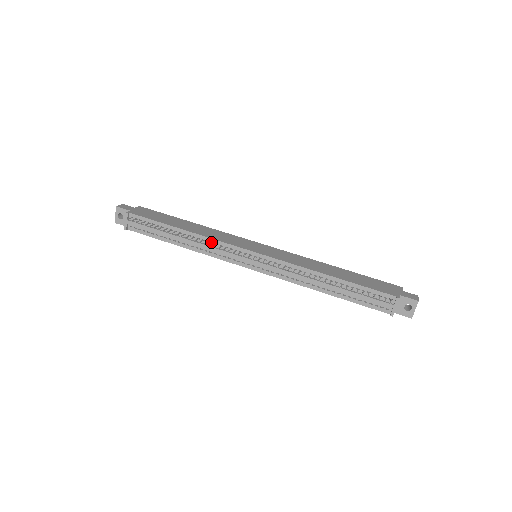
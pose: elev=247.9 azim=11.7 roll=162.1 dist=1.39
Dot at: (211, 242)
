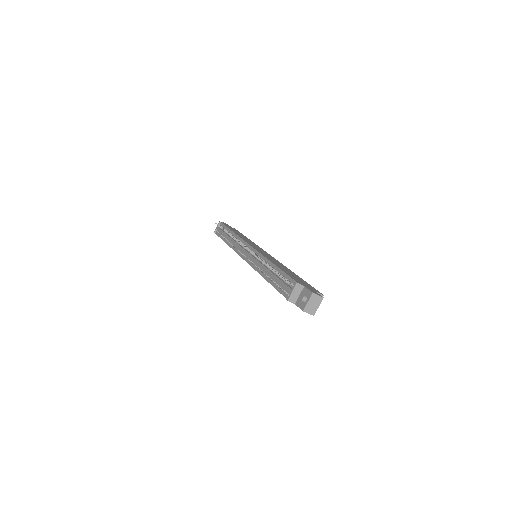
Dot at: (239, 240)
